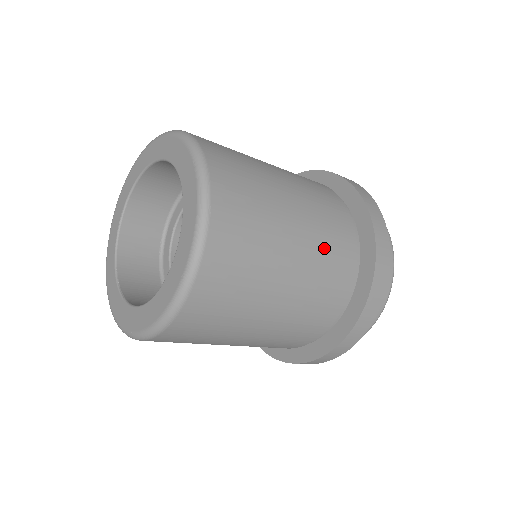
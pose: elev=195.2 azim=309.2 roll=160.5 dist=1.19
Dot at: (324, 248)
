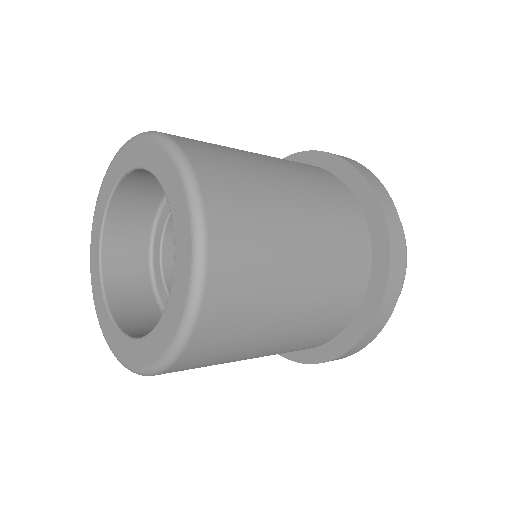
Dot at: (305, 173)
